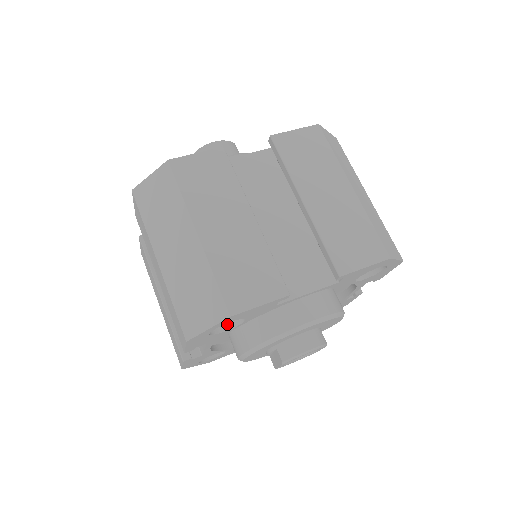
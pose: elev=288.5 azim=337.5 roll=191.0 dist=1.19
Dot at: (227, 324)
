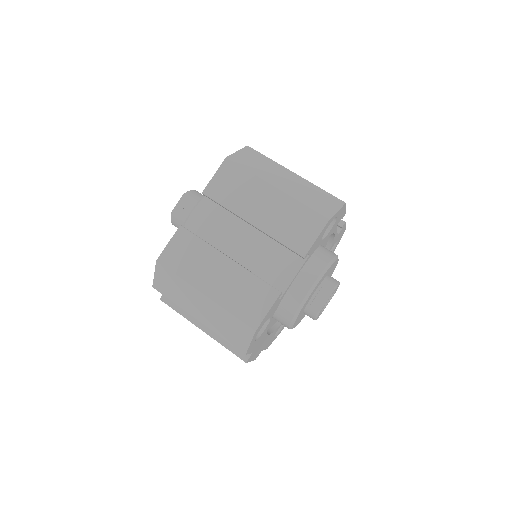
Dot at: occluded
